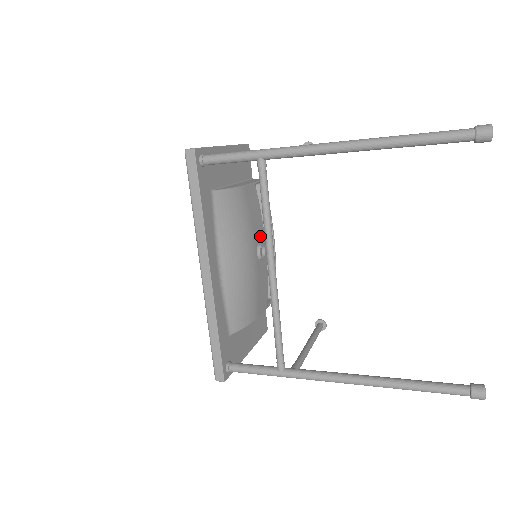
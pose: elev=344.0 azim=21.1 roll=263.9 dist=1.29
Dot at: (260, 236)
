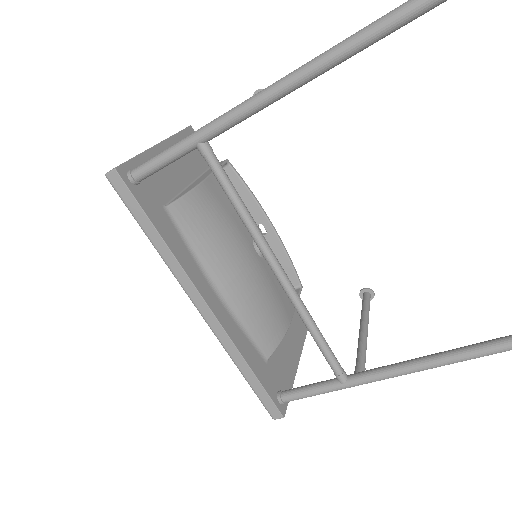
Dot at: occluded
